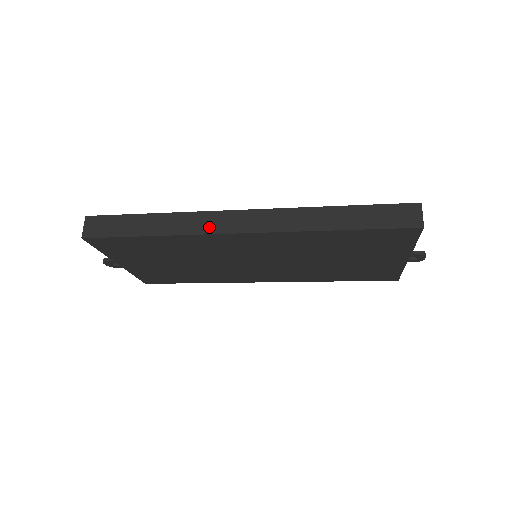
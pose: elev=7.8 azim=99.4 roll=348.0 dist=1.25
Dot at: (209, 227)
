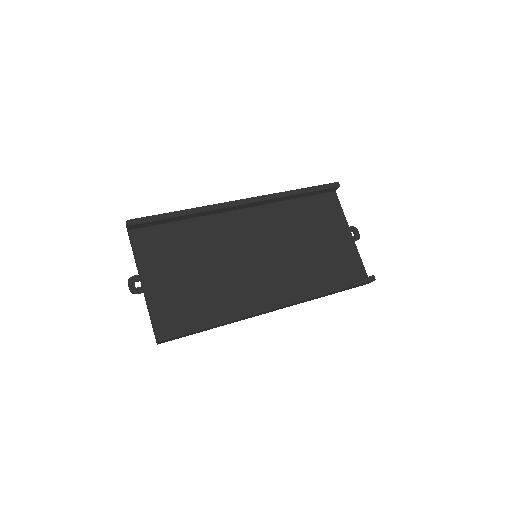
Dot at: occluded
